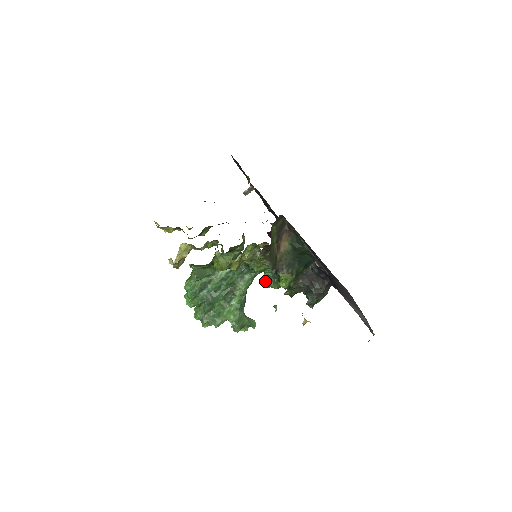
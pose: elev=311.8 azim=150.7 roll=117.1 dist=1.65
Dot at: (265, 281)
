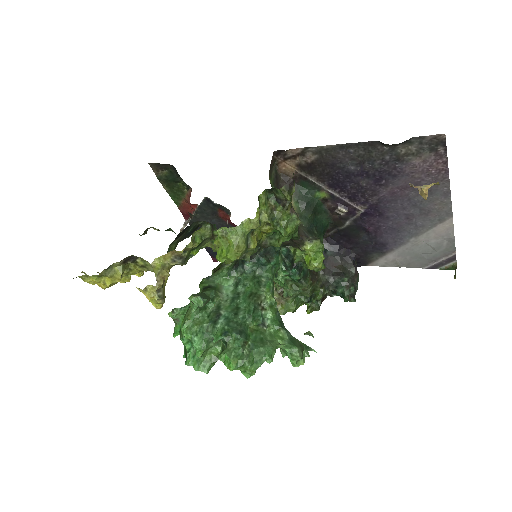
Dot at: occluded
